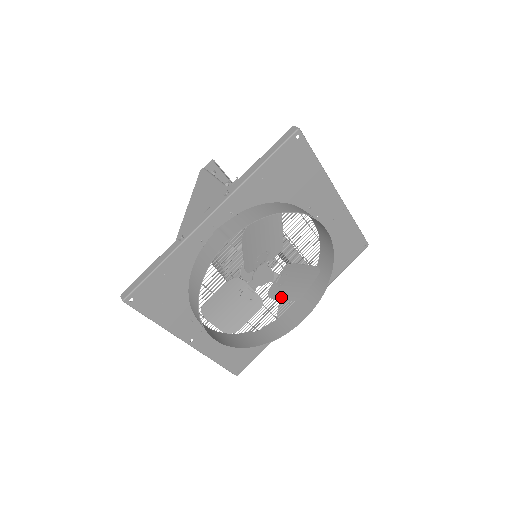
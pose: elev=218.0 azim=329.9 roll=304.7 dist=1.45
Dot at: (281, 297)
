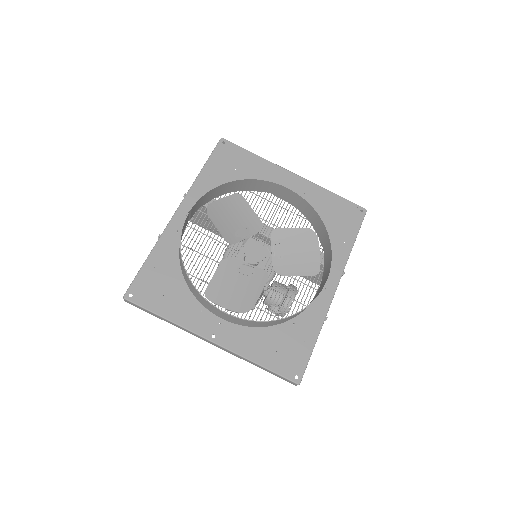
Dot at: (293, 273)
